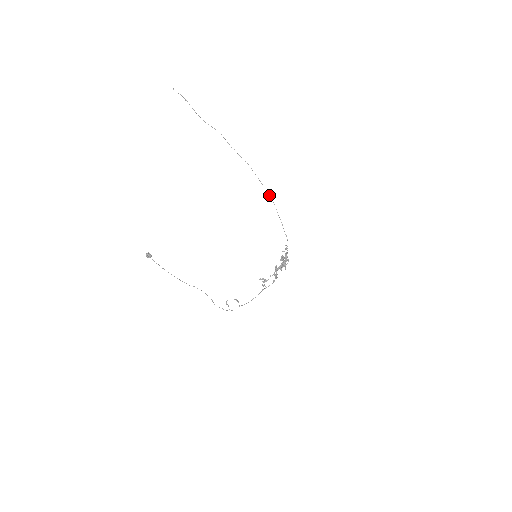
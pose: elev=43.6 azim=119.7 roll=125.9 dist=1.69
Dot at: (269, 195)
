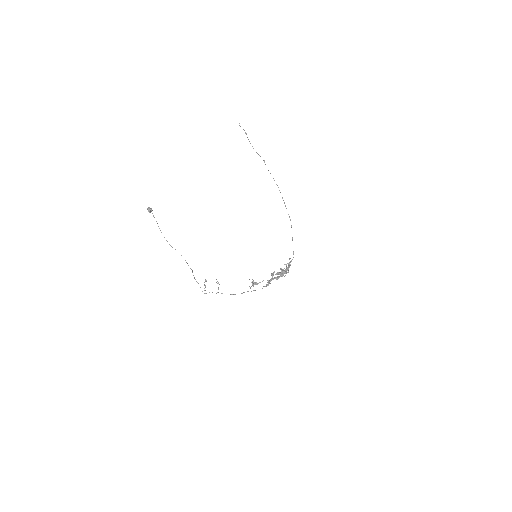
Dot at: occluded
